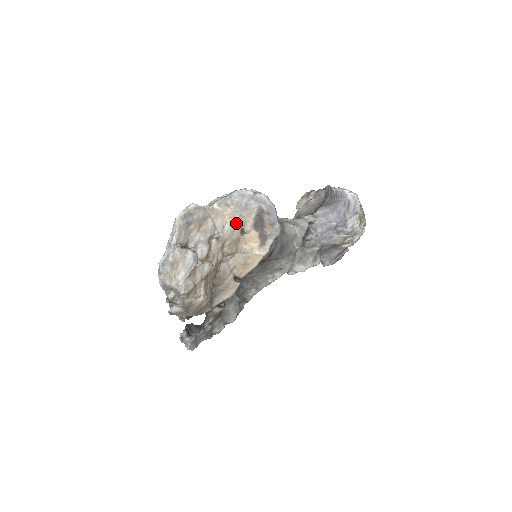
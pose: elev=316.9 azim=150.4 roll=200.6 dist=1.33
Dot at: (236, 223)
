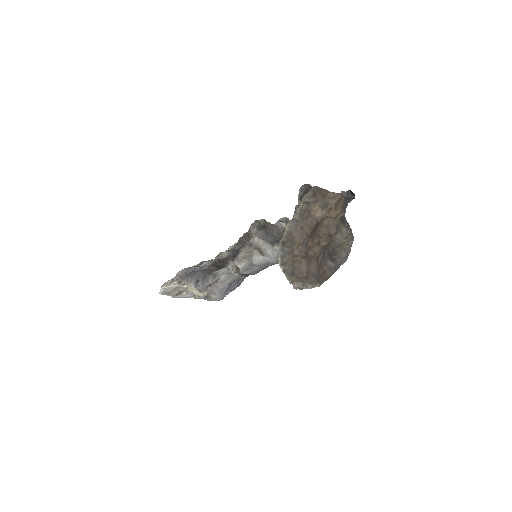
Dot at: occluded
